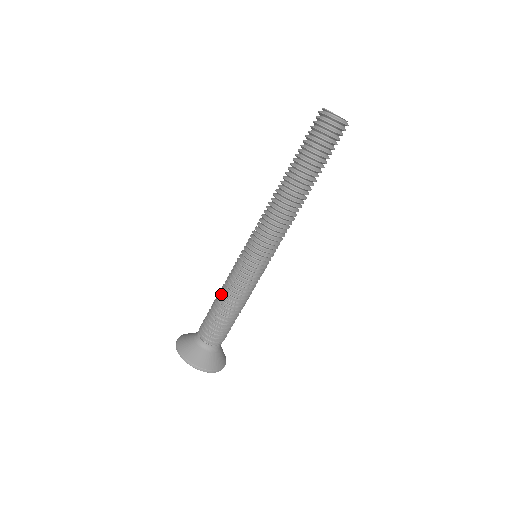
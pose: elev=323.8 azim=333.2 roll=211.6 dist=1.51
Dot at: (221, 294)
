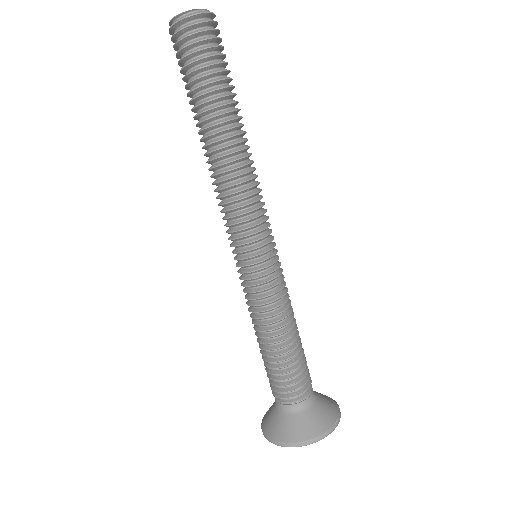
Dot at: (257, 332)
